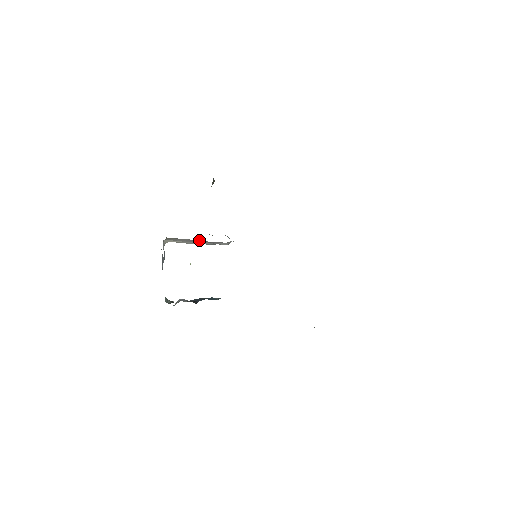
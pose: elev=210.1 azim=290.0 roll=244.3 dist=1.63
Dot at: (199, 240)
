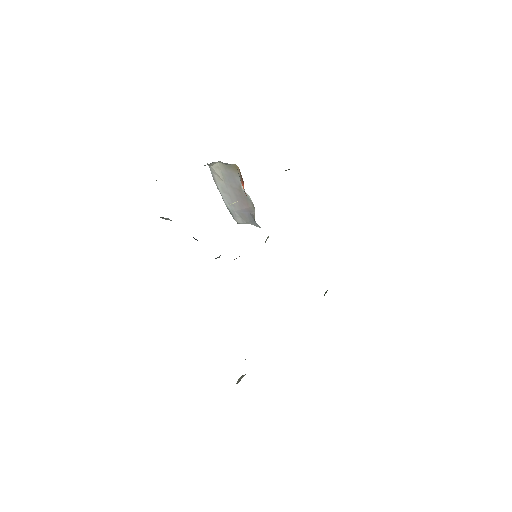
Dot at: (249, 196)
